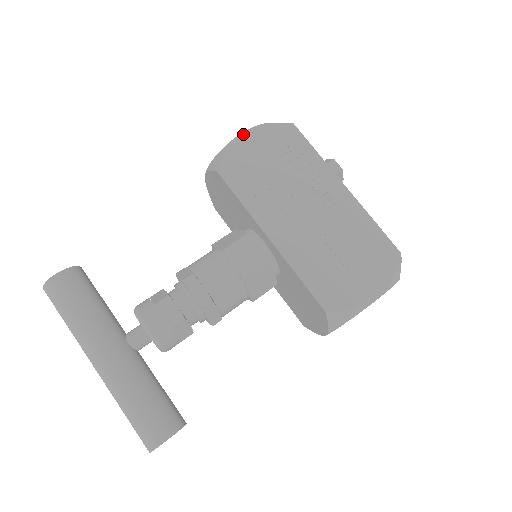
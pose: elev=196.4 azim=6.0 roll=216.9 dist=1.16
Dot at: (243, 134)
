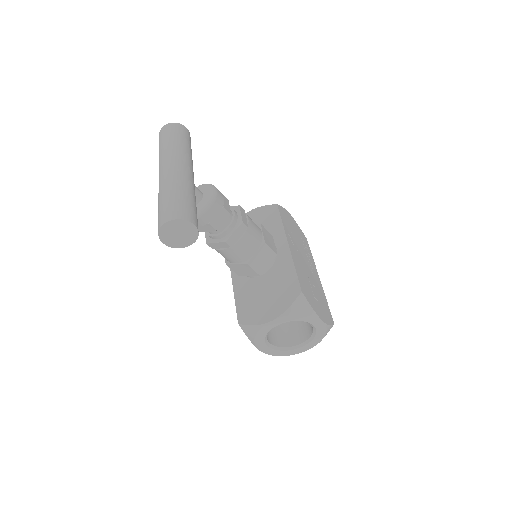
Dot at: (290, 214)
